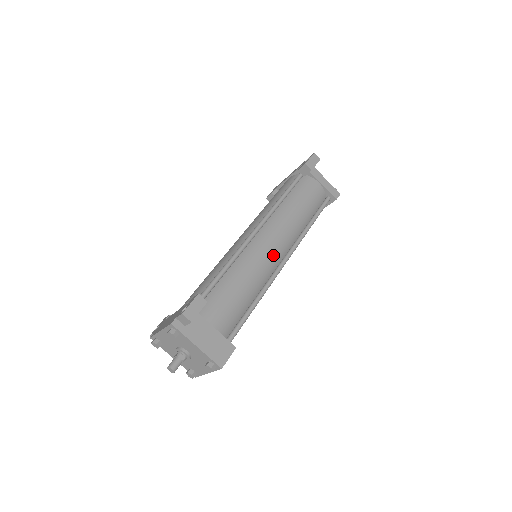
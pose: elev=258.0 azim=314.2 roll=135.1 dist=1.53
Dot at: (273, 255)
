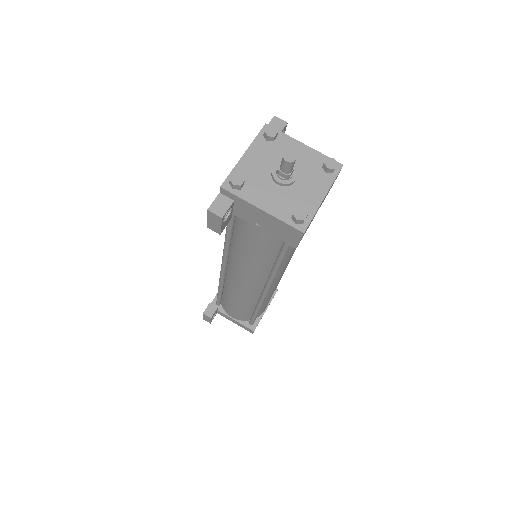
Dot at: occluded
